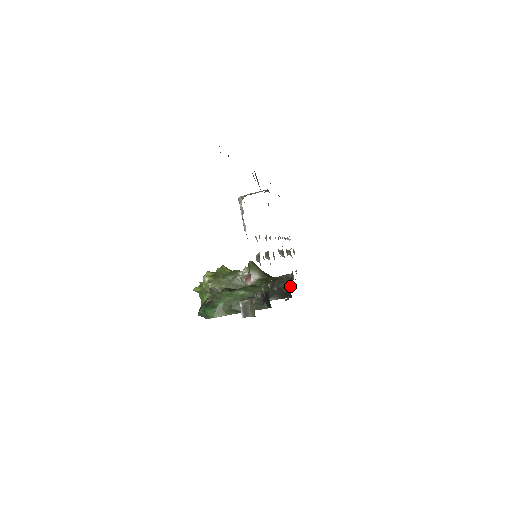
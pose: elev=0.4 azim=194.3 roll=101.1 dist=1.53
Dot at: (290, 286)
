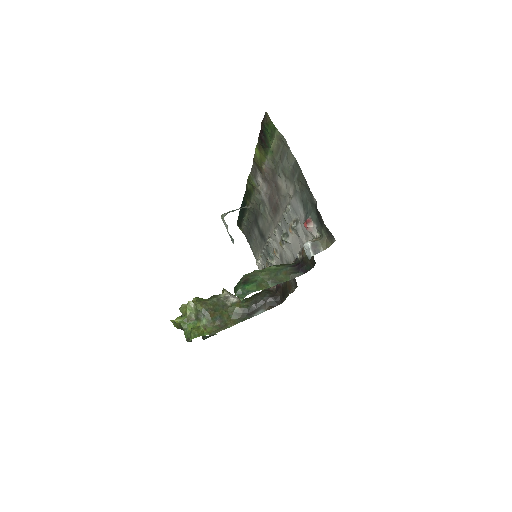
Dot at: (278, 293)
